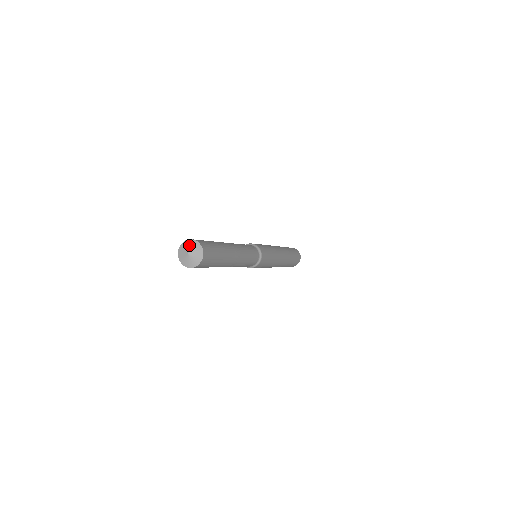
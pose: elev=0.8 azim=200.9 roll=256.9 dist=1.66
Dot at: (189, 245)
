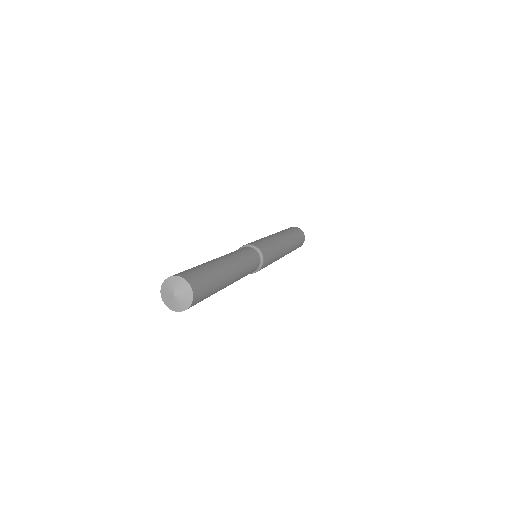
Dot at: (168, 287)
